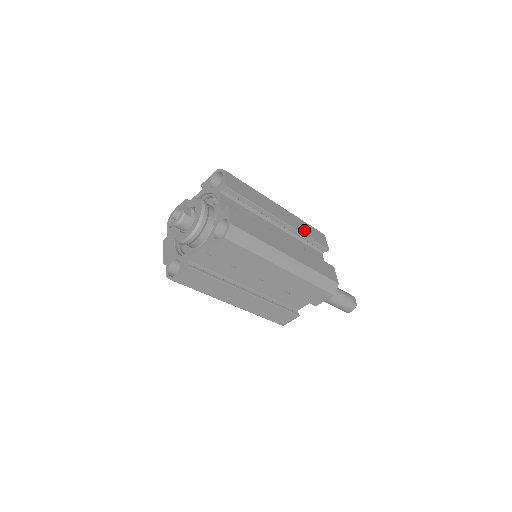
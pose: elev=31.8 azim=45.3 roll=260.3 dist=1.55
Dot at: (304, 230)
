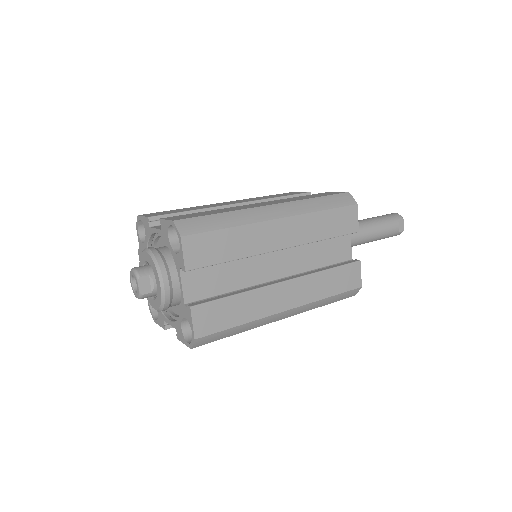
Dot at: (319, 231)
